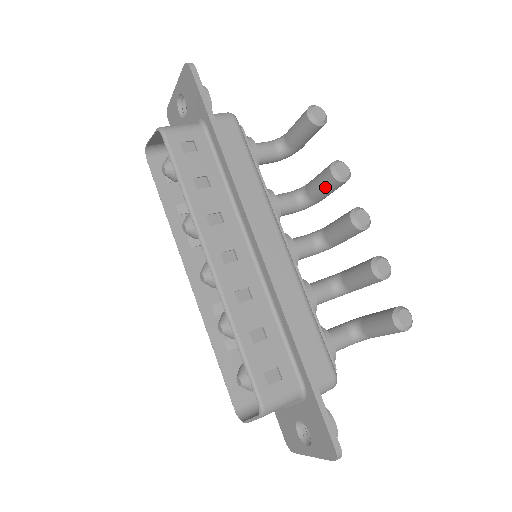
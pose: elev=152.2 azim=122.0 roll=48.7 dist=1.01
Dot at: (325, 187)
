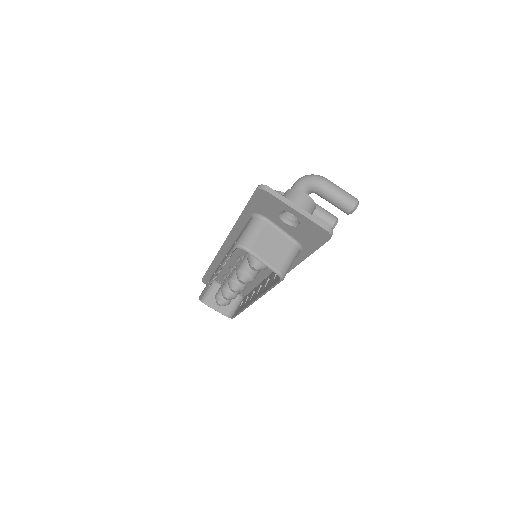
Dot at: occluded
